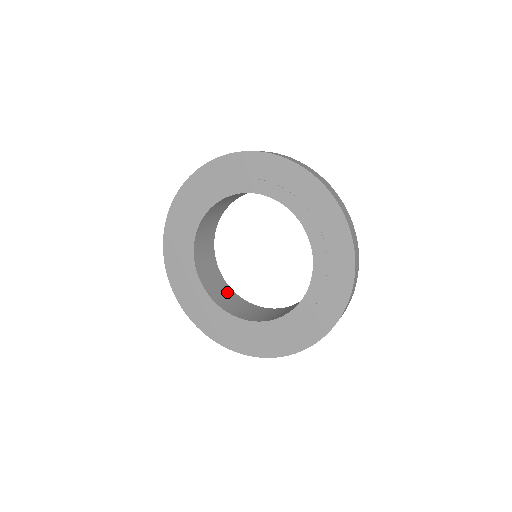
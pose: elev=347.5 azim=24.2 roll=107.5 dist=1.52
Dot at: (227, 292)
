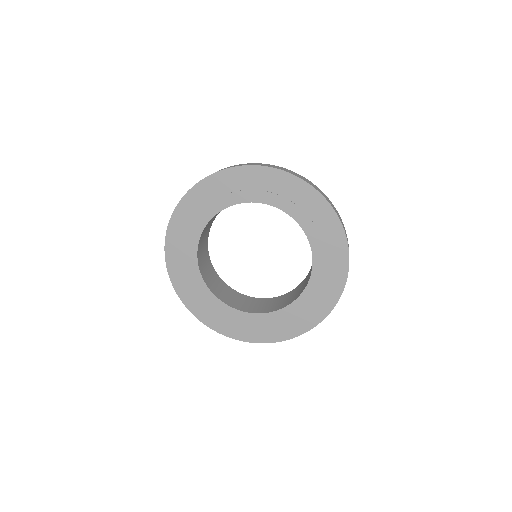
Dot at: (263, 302)
